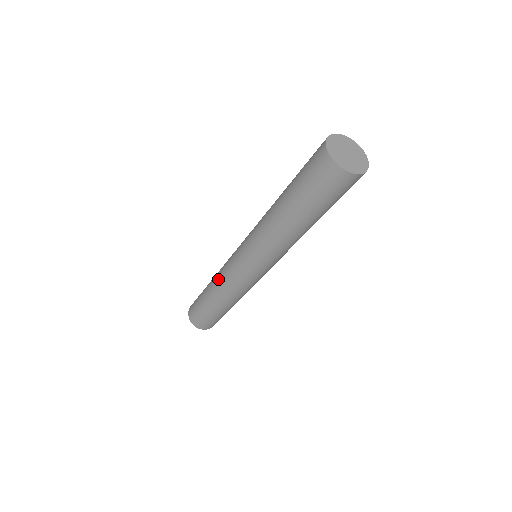
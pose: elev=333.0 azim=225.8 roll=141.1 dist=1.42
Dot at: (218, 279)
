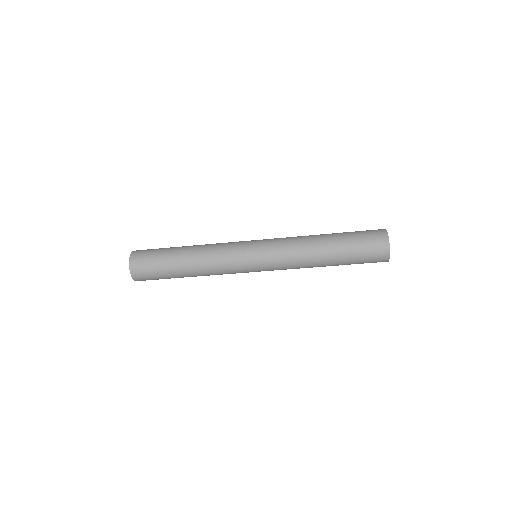
Dot at: (209, 254)
